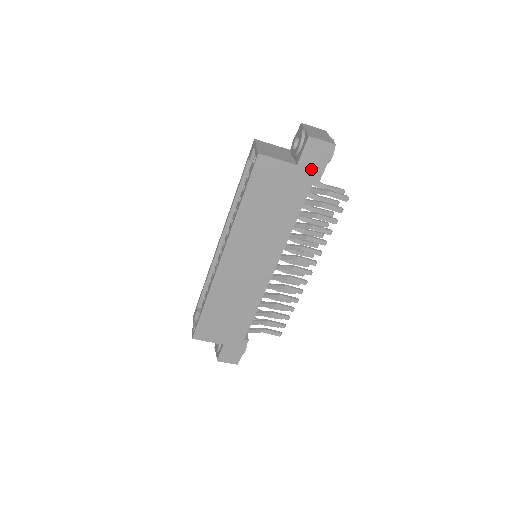
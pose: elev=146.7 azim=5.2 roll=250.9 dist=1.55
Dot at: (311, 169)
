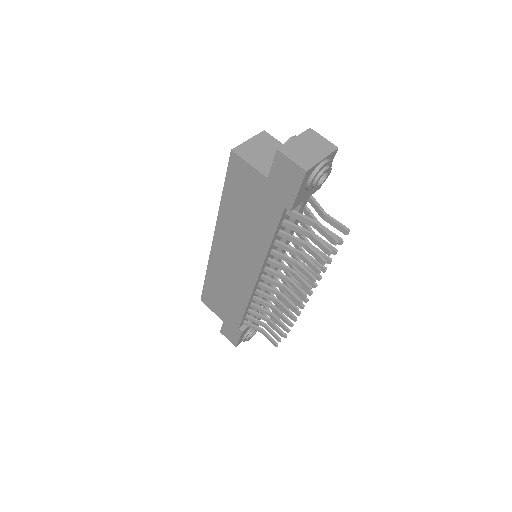
Dot at: (282, 189)
